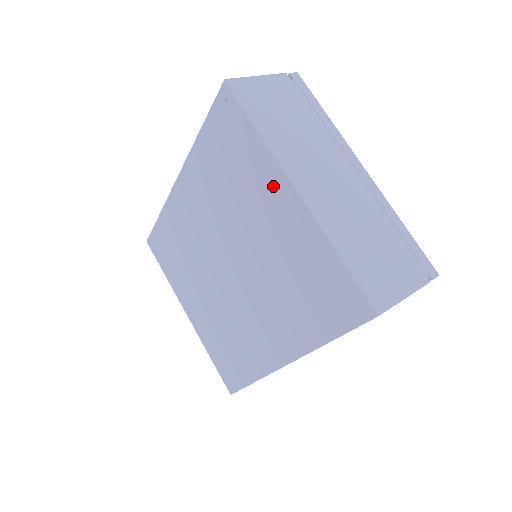
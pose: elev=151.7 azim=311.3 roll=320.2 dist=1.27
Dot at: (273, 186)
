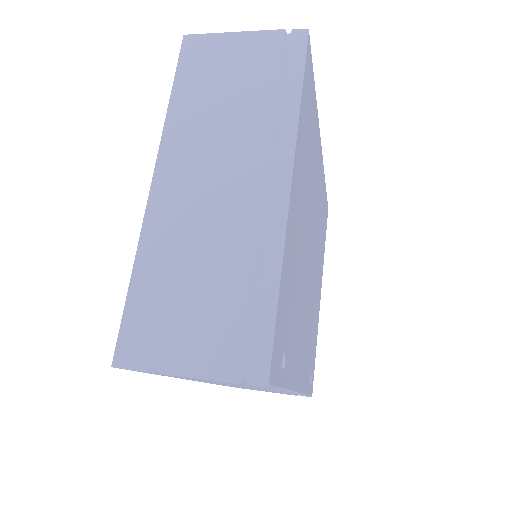
Dot at: occluded
